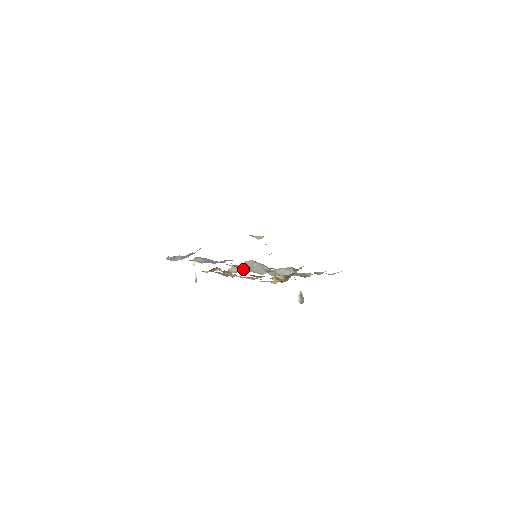
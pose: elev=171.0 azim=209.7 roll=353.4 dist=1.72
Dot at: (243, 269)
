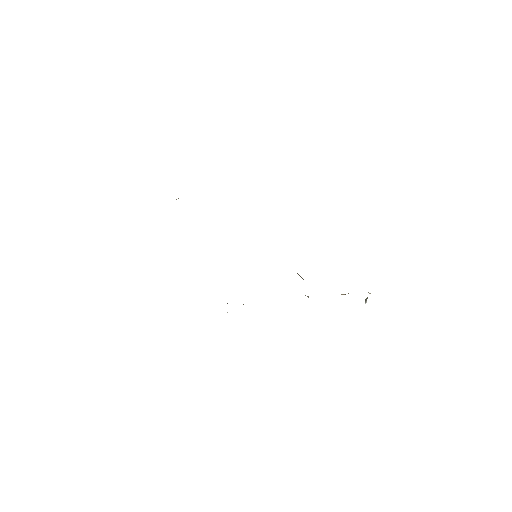
Dot at: occluded
